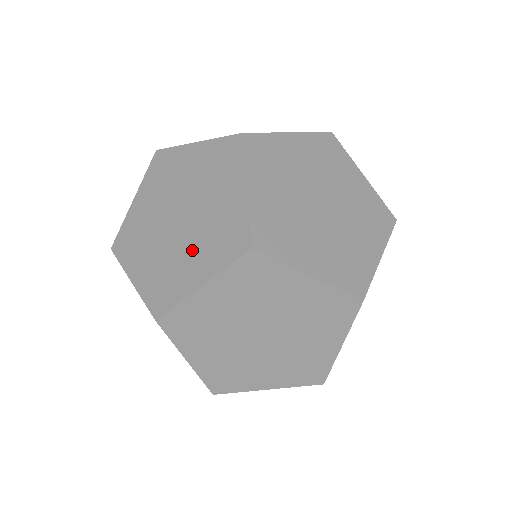
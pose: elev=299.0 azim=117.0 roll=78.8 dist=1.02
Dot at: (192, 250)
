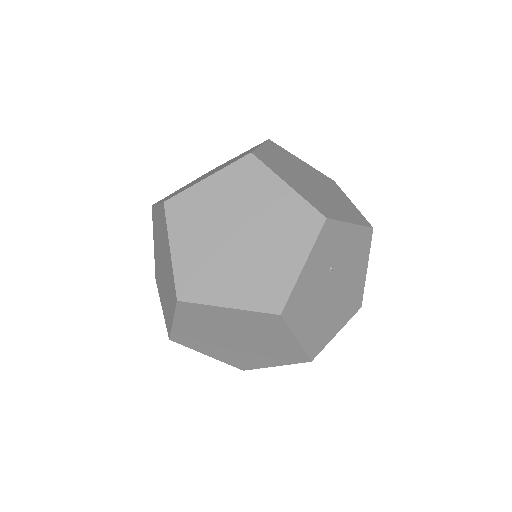
Dot at: (162, 290)
